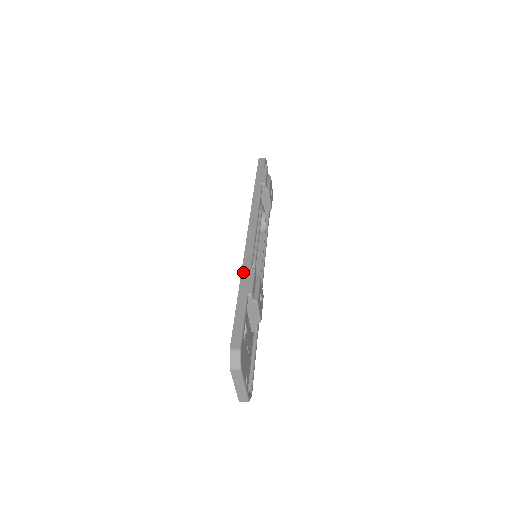
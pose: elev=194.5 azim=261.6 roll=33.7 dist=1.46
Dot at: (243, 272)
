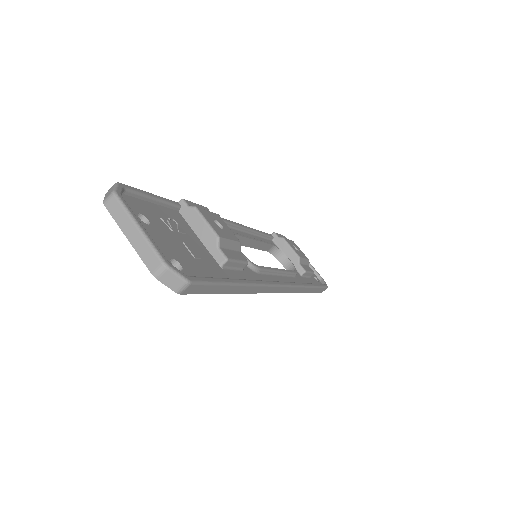
Dot at: occluded
